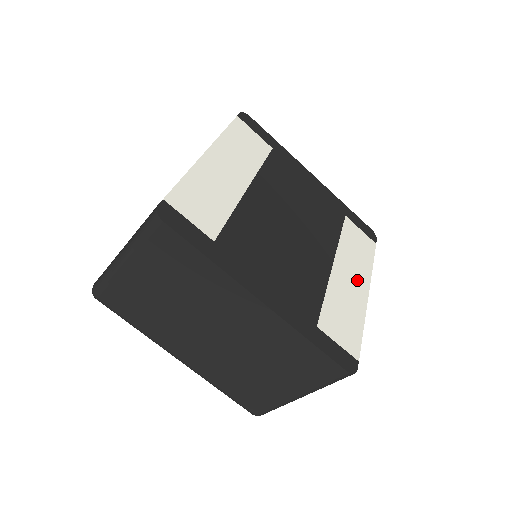
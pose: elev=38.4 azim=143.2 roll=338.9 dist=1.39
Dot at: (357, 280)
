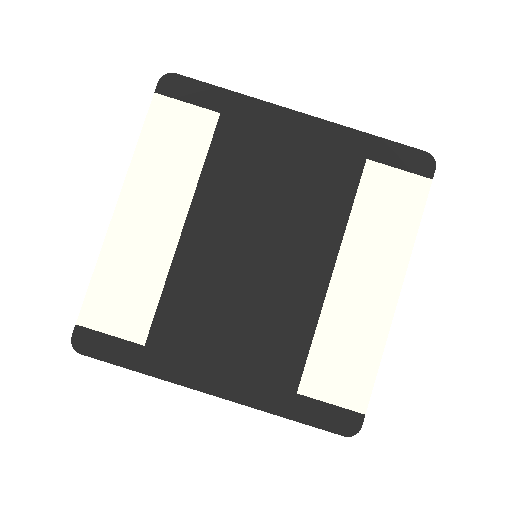
Dot at: (378, 281)
